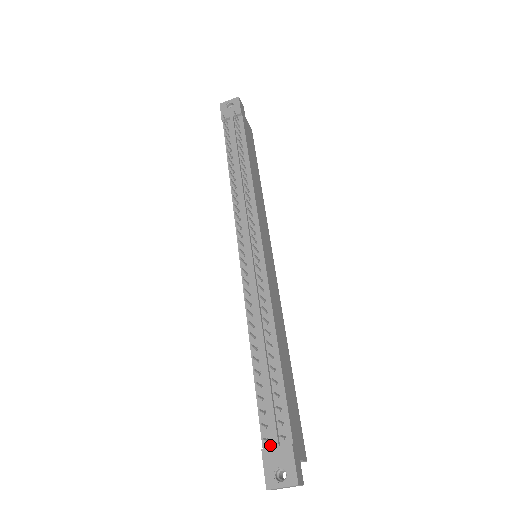
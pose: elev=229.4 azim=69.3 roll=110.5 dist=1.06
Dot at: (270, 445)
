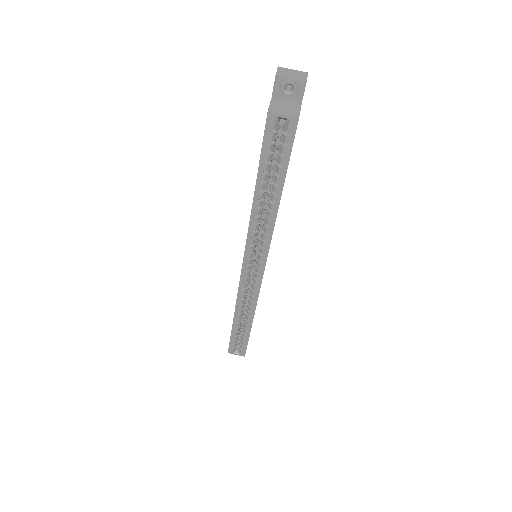
Dot at: occluded
